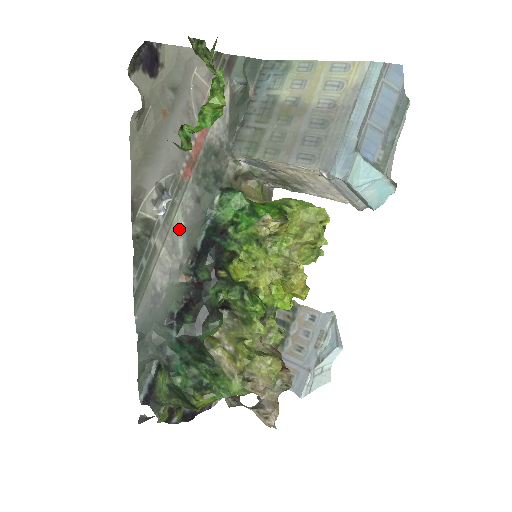
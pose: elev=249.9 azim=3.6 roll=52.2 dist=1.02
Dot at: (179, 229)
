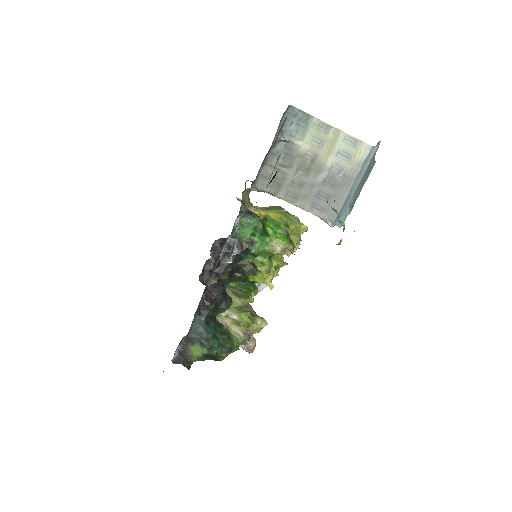
Dot at: occluded
